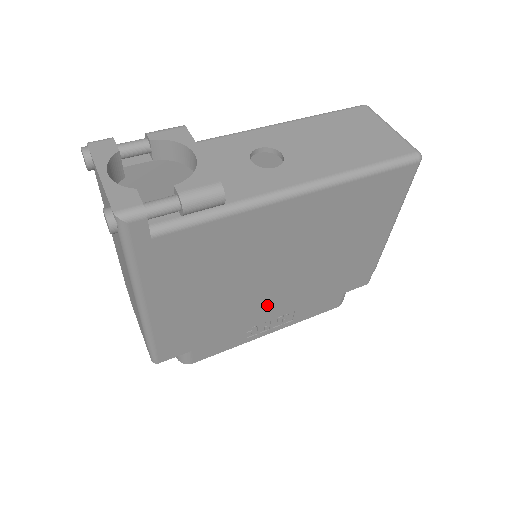
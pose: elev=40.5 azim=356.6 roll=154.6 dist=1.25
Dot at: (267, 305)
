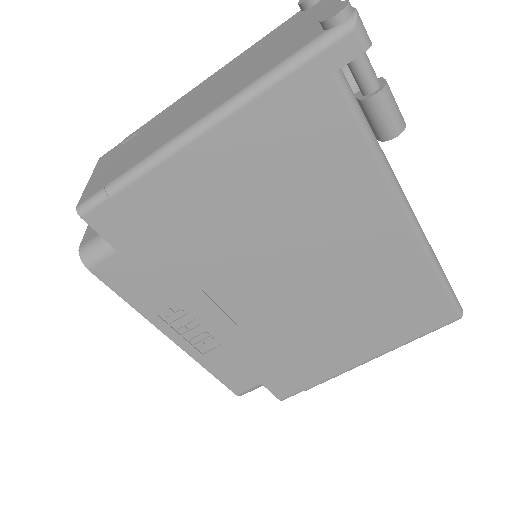
Dot at: (229, 300)
